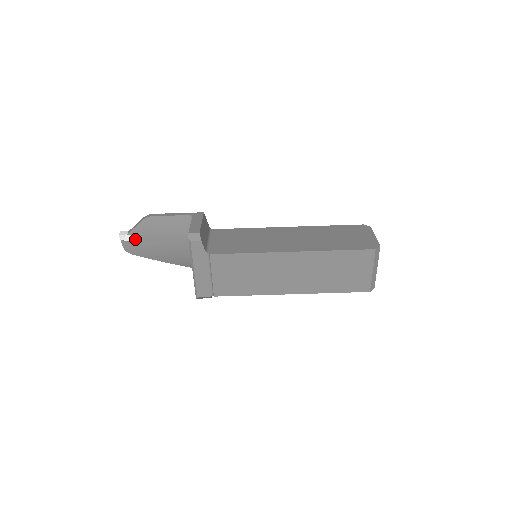
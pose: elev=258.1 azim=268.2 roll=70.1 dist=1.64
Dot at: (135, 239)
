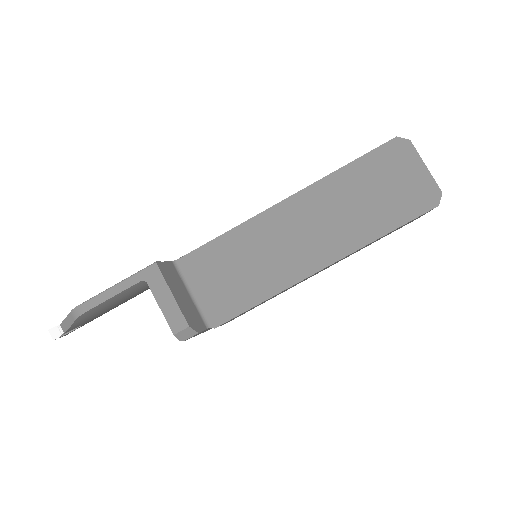
Dot at: occluded
